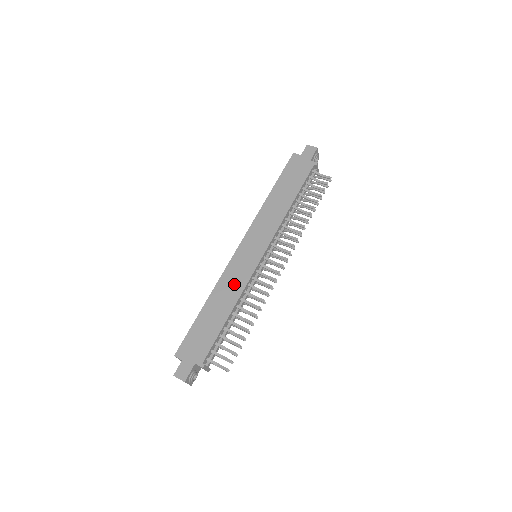
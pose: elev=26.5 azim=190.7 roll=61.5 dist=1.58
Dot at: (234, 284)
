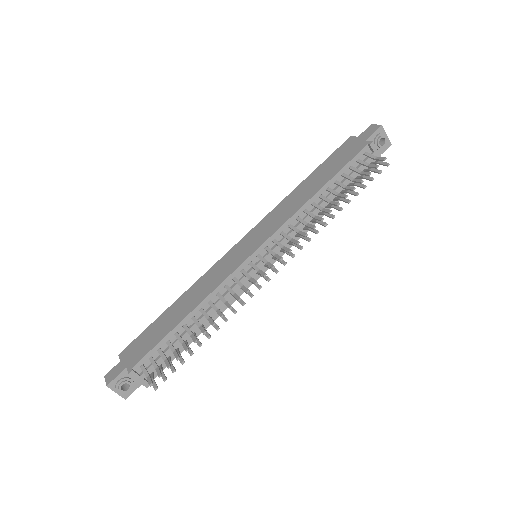
Dot at: (210, 283)
